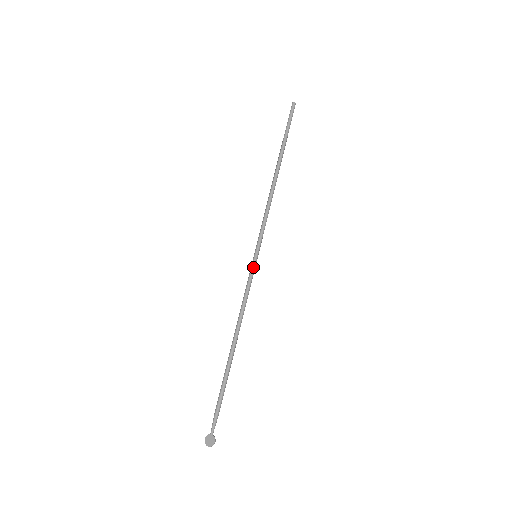
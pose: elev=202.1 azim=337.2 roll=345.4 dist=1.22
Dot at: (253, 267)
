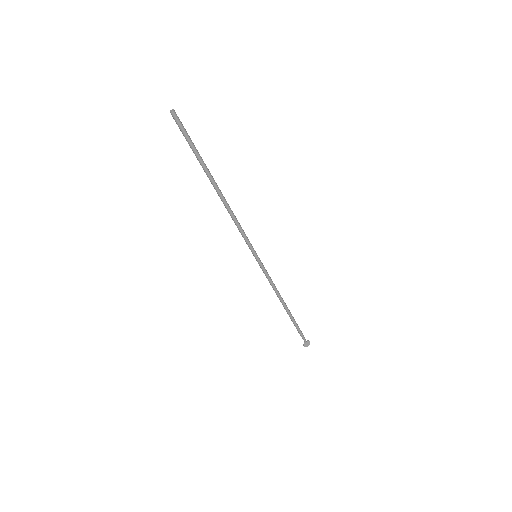
Dot at: (262, 264)
